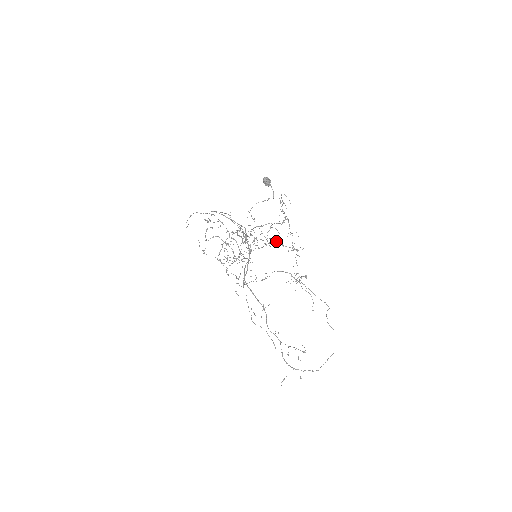
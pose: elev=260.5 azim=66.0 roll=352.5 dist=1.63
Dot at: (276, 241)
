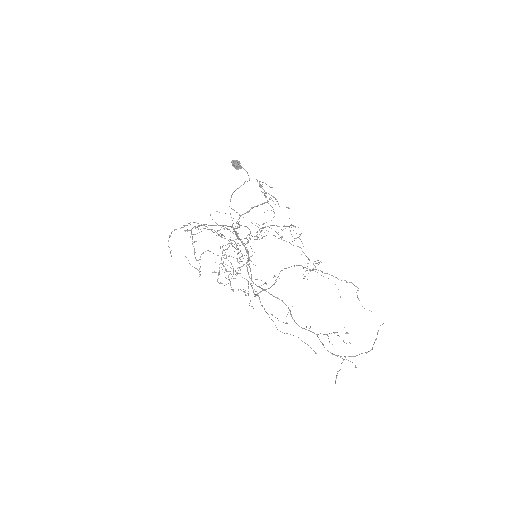
Dot at: occluded
